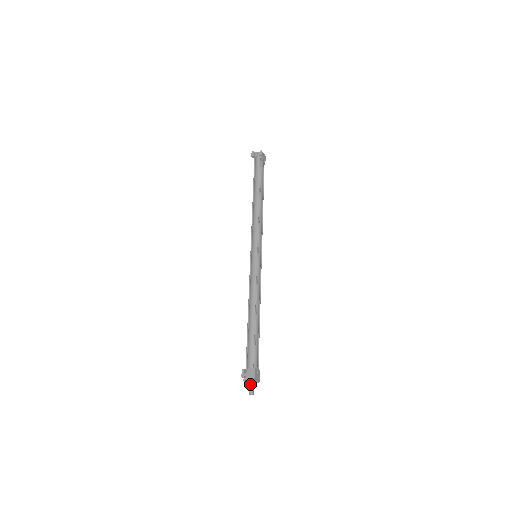
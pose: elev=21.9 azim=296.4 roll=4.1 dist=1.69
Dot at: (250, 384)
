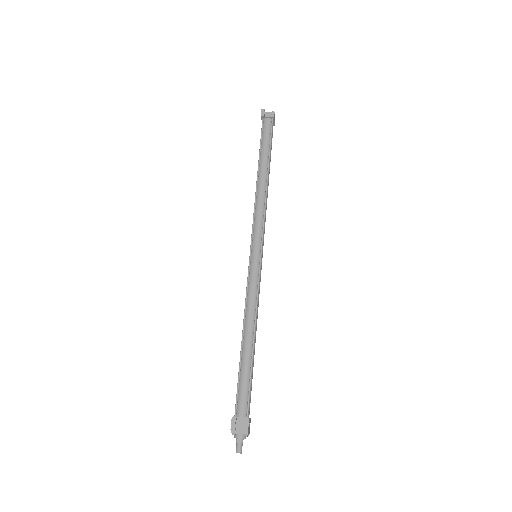
Dot at: (239, 439)
